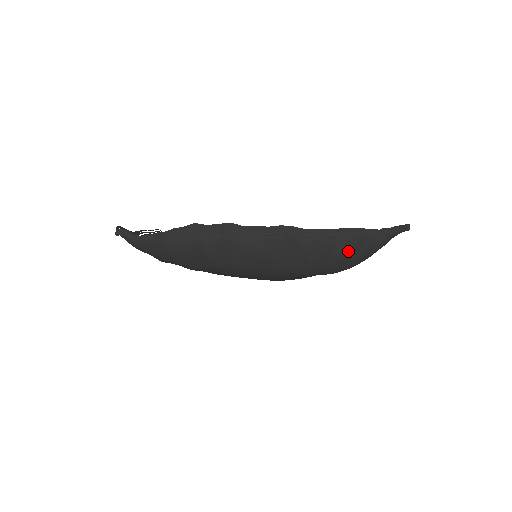
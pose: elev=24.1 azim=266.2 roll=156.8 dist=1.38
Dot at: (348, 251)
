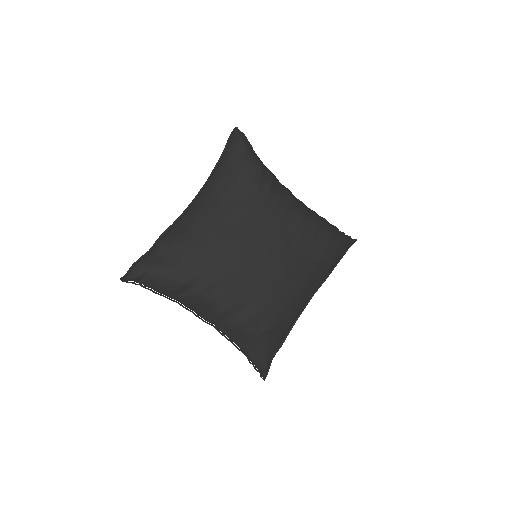
Dot at: (335, 229)
